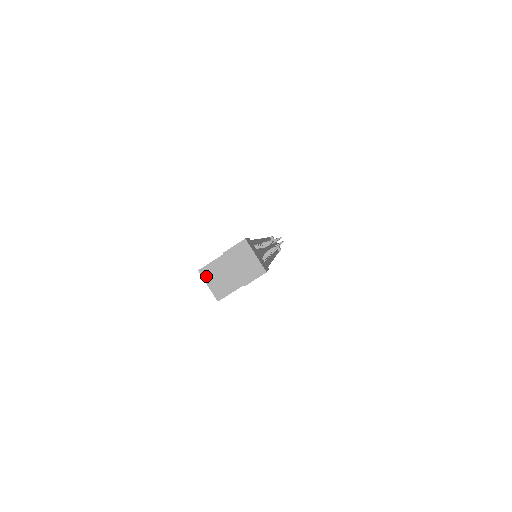
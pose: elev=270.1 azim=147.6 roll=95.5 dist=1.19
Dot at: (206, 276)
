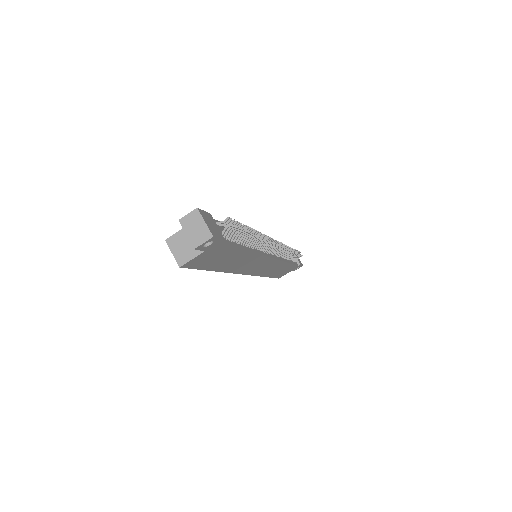
Dot at: (171, 245)
